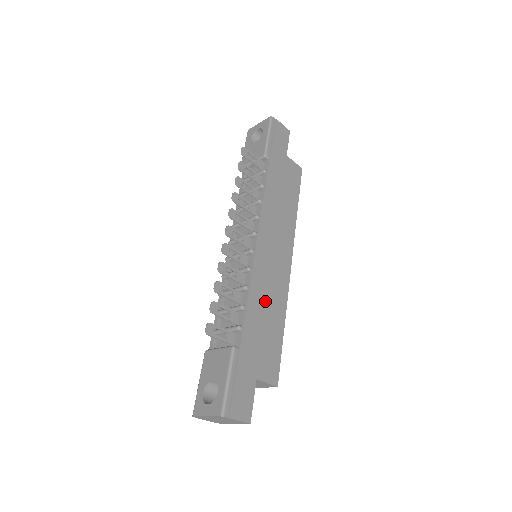
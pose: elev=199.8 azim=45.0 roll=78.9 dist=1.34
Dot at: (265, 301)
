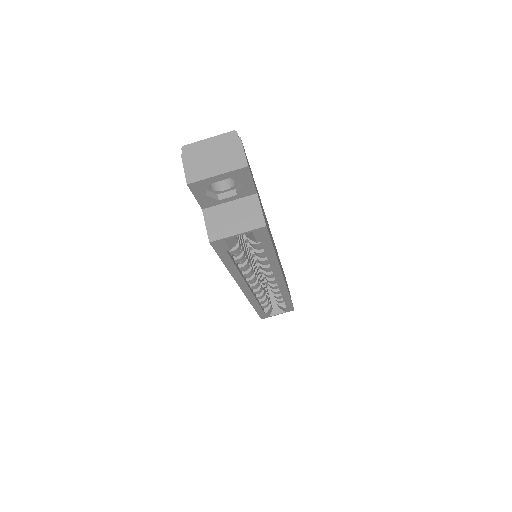
Dot at: (269, 230)
